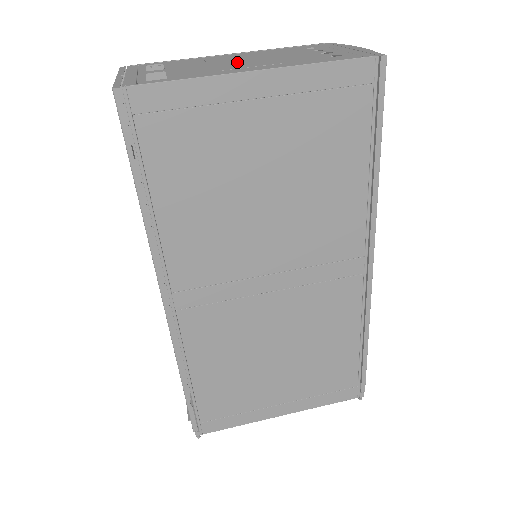
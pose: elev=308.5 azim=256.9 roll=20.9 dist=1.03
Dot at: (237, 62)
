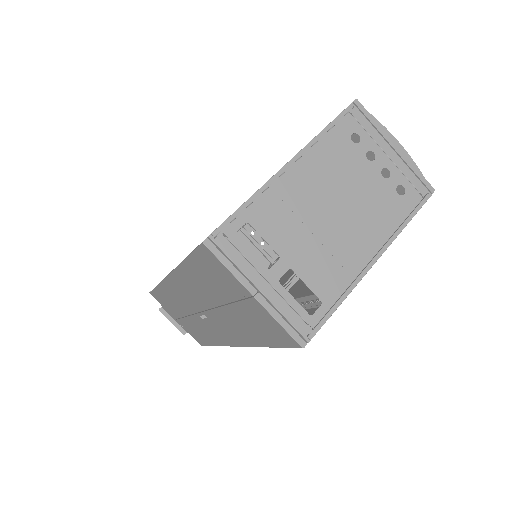
Dot at: (334, 222)
